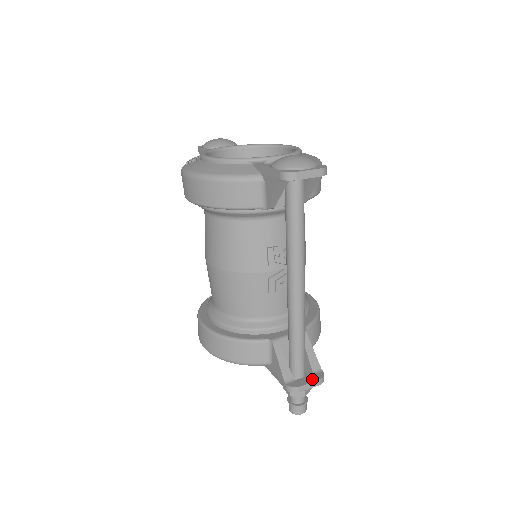
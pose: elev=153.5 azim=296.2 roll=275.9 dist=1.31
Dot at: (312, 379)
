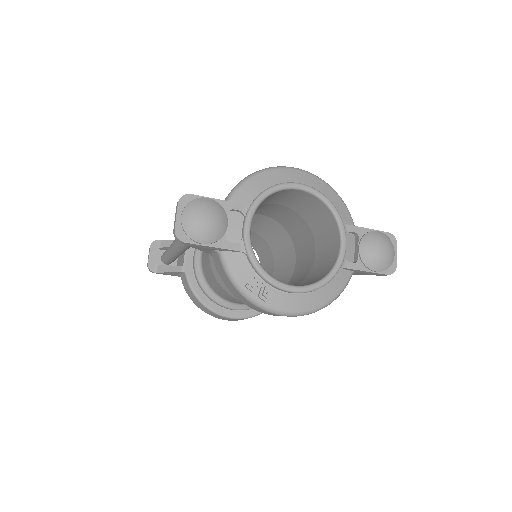
Dot at: occluded
